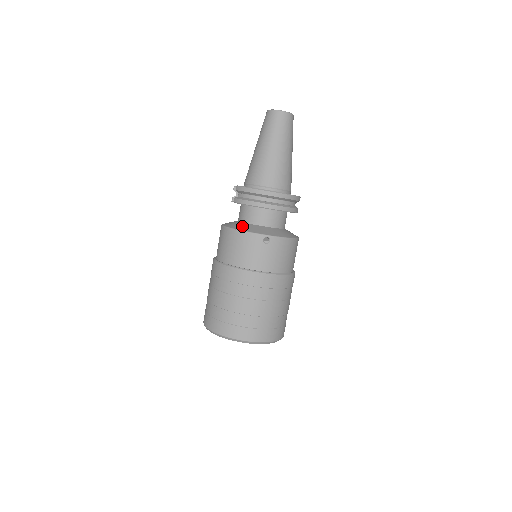
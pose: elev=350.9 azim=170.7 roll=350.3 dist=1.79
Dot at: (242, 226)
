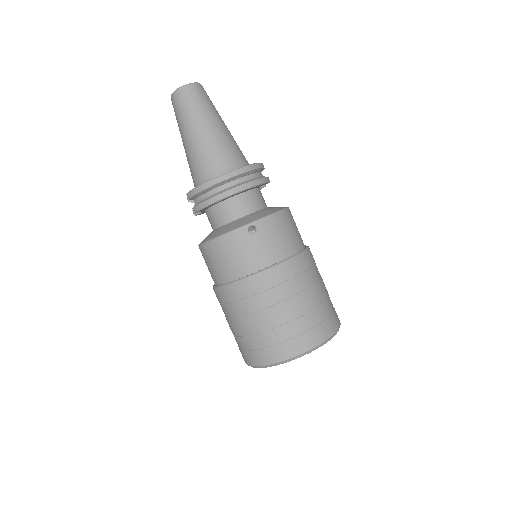
Dot at: (218, 232)
